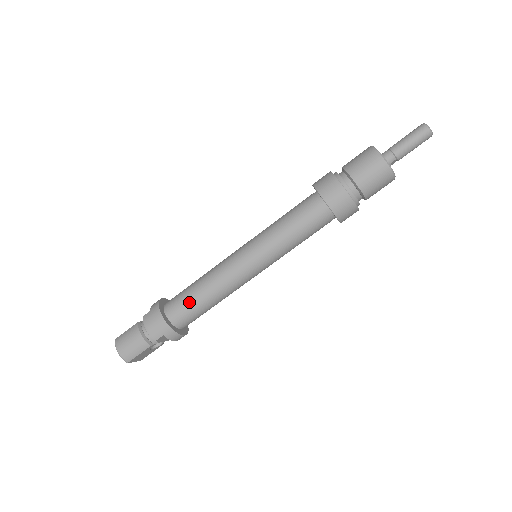
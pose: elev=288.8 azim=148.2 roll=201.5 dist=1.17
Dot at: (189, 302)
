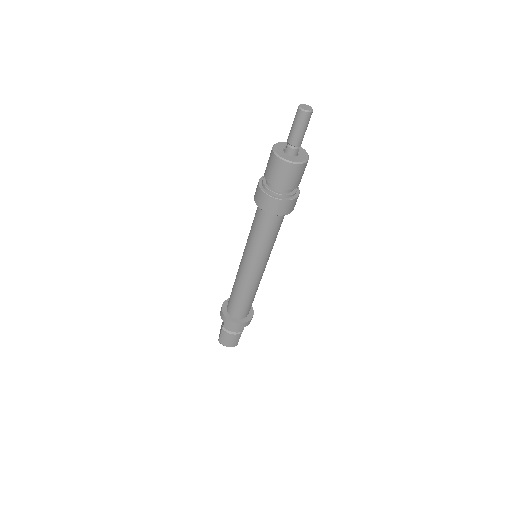
Dot at: (242, 306)
